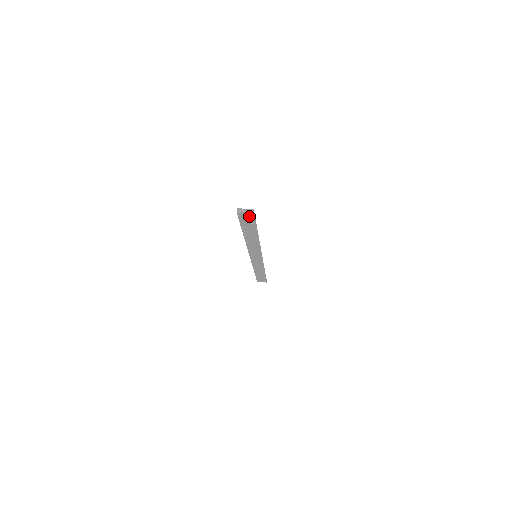
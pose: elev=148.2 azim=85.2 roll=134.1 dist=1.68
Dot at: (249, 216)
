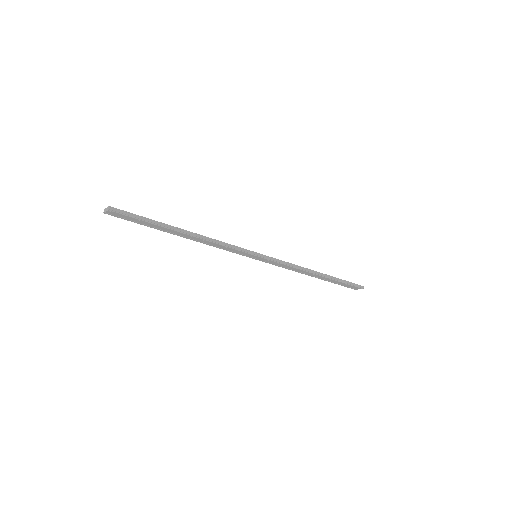
Dot at: (118, 214)
